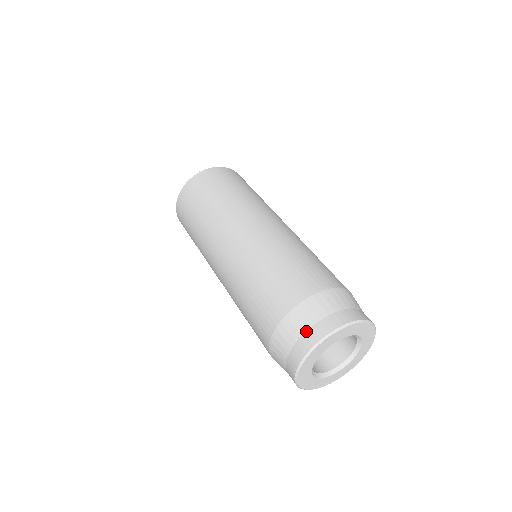
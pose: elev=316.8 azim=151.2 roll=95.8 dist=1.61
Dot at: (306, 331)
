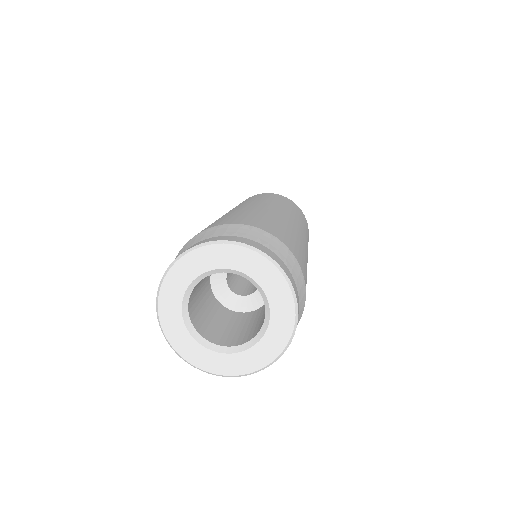
Dot at: (243, 237)
